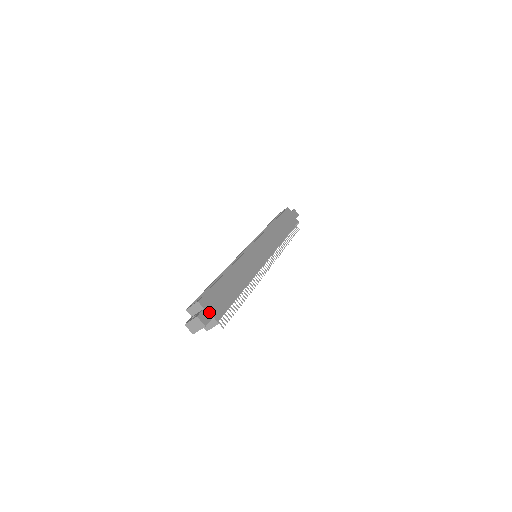
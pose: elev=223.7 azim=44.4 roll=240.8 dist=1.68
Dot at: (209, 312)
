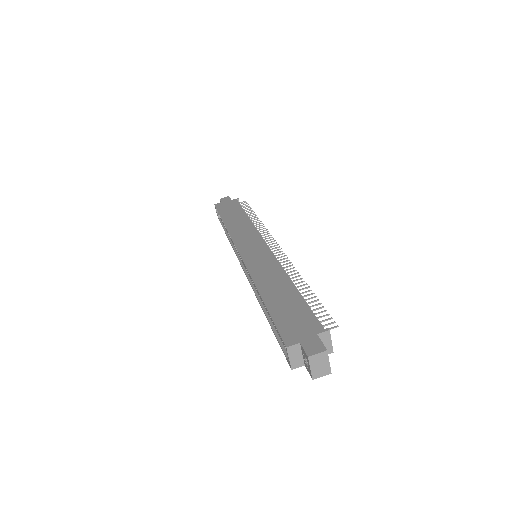
Dot at: (308, 338)
